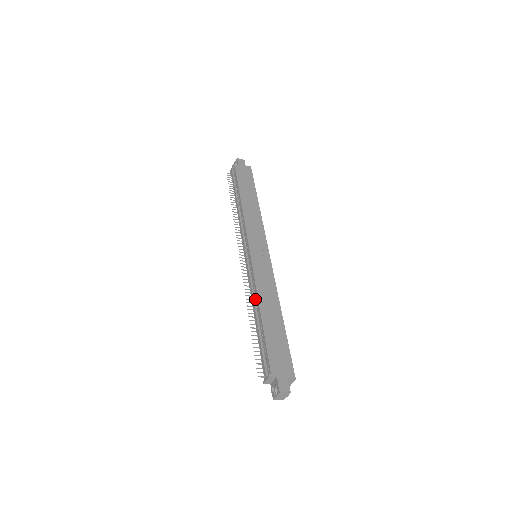
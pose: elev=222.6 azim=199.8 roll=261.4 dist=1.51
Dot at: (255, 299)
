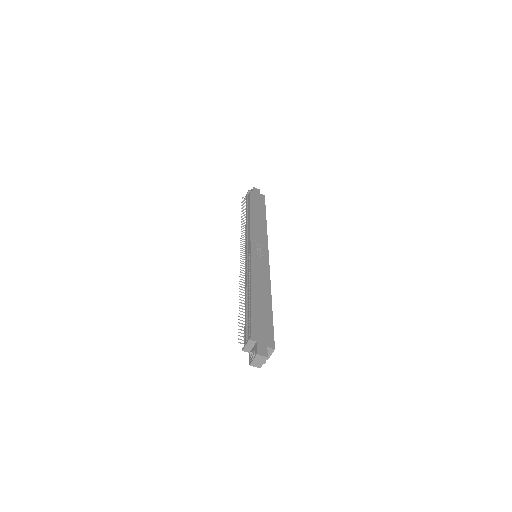
Dot at: (248, 284)
